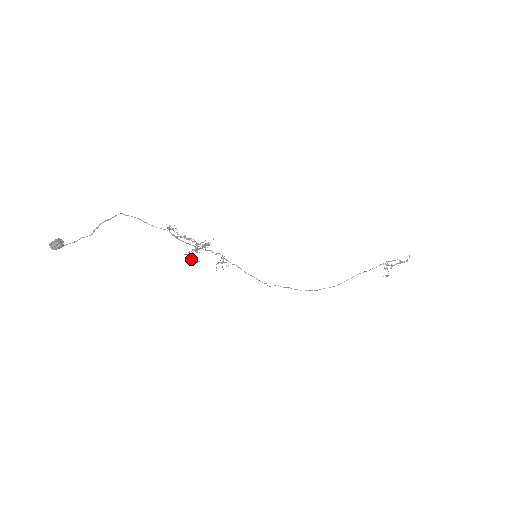
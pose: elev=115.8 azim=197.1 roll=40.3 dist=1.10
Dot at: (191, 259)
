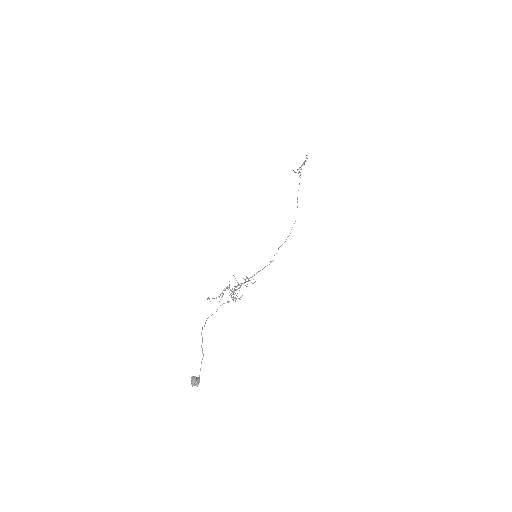
Dot at: occluded
